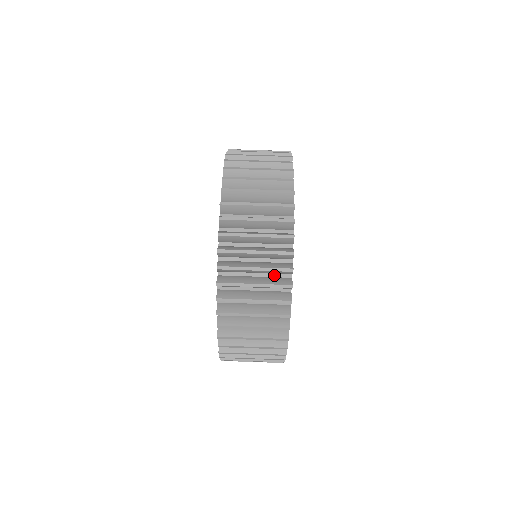
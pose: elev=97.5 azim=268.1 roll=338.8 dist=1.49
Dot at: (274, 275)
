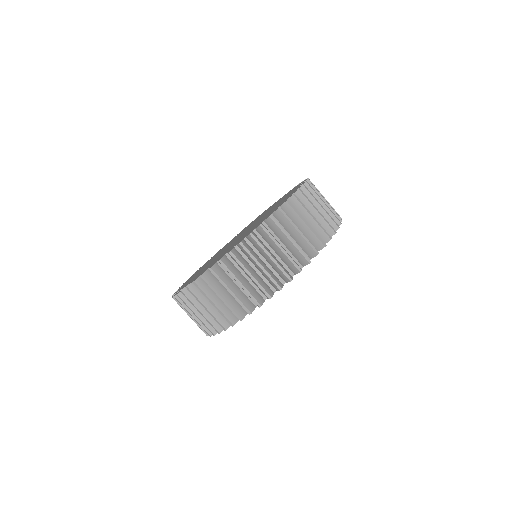
Dot at: occluded
